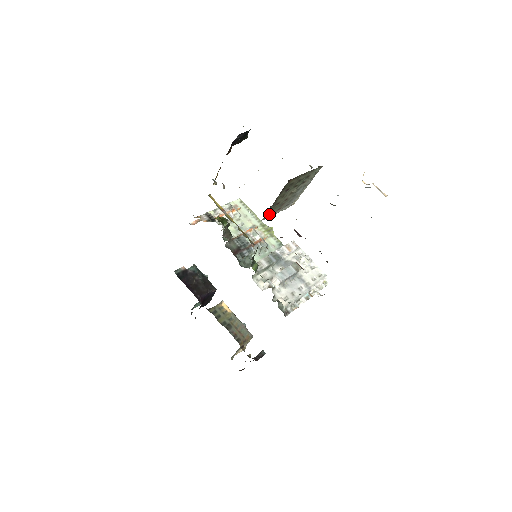
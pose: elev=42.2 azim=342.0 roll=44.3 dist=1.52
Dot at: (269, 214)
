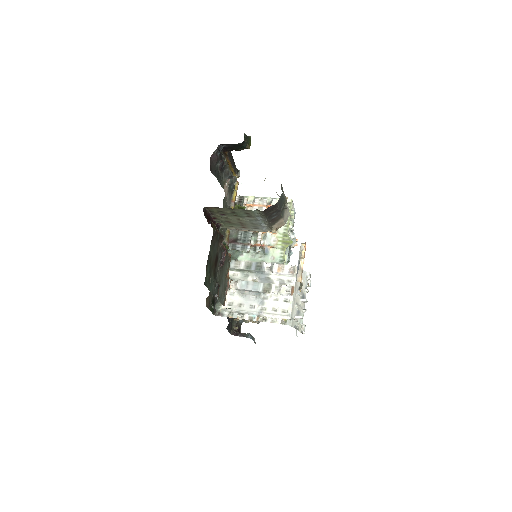
Dot at: (231, 226)
